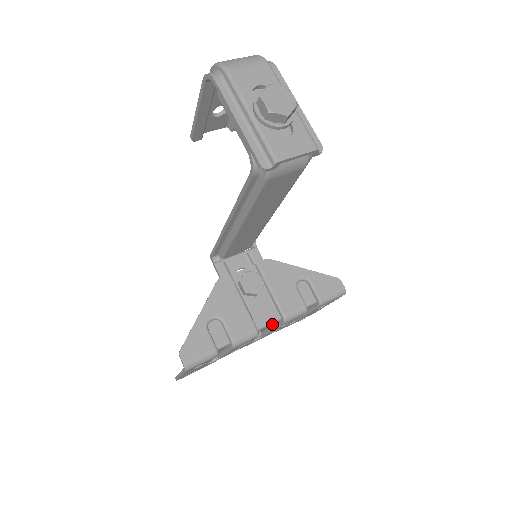
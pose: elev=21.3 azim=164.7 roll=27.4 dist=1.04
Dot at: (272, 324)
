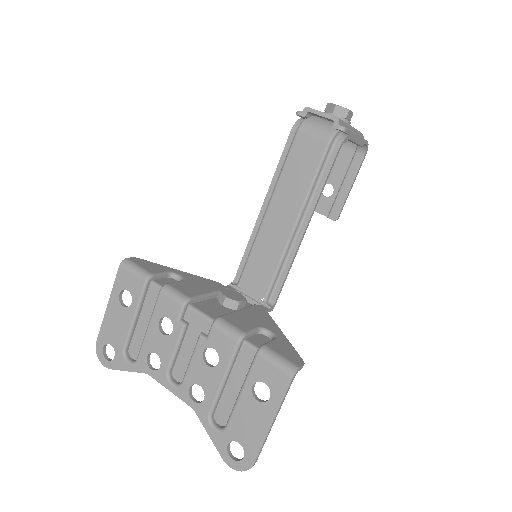
Dot at: (204, 326)
